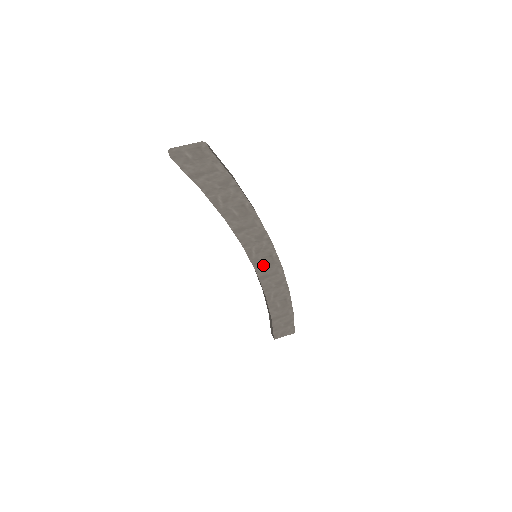
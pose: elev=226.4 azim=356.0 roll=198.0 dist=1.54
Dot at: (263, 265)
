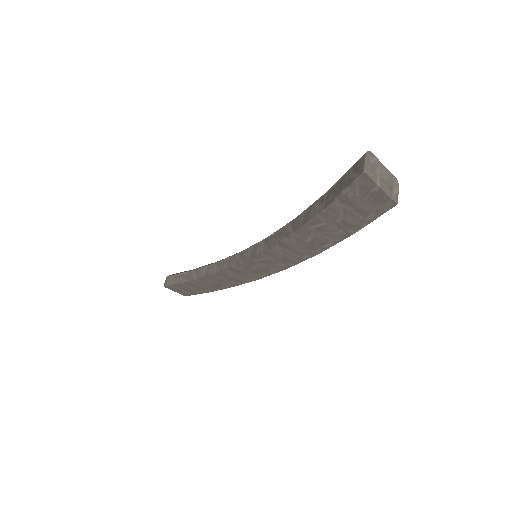
Dot at: (251, 267)
